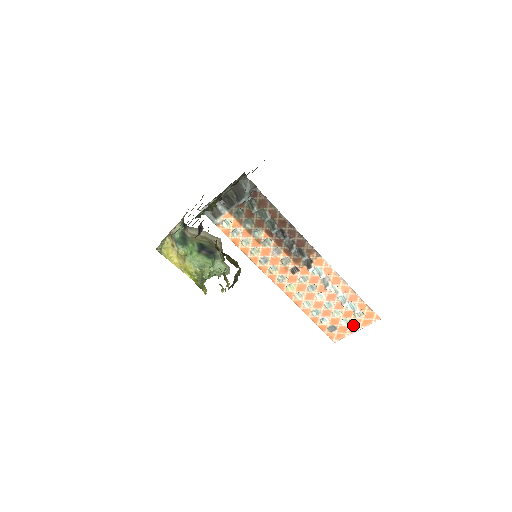
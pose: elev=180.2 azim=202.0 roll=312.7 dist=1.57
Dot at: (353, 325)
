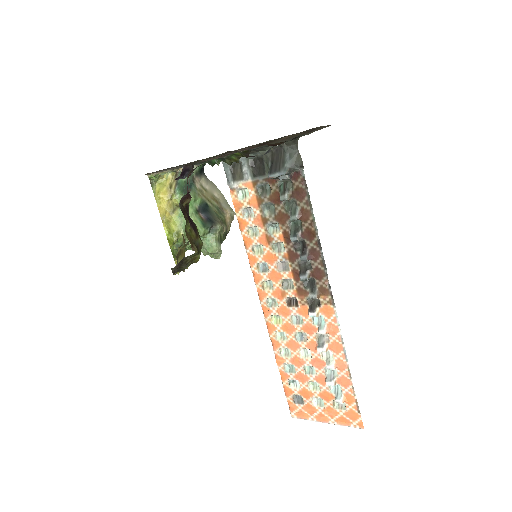
Dot at: (325, 413)
